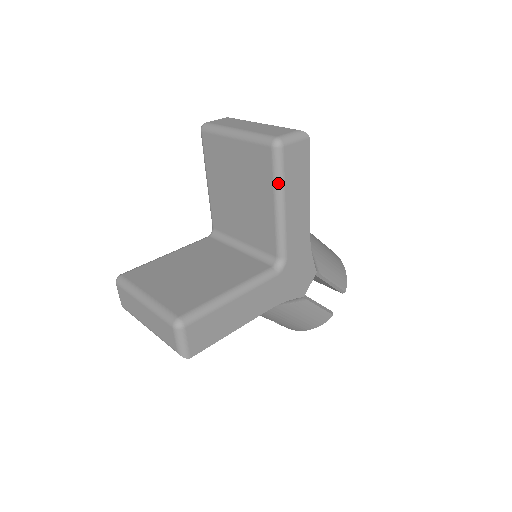
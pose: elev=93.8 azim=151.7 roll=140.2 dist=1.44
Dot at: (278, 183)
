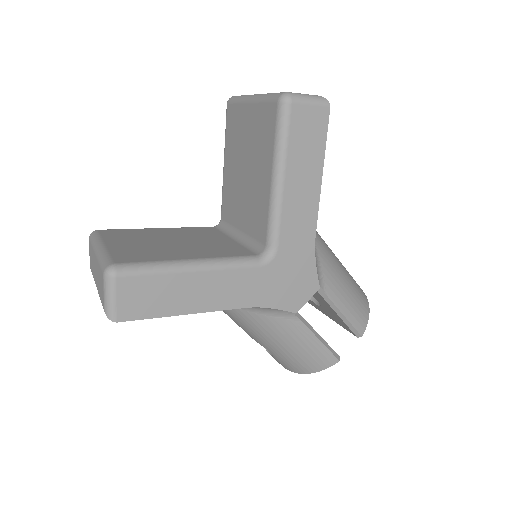
Dot at: (279, 147)
